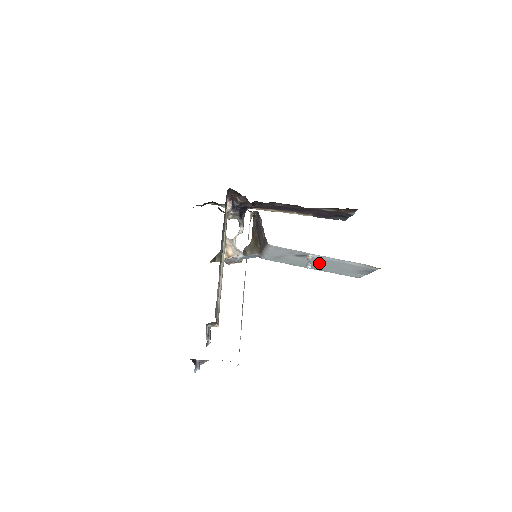
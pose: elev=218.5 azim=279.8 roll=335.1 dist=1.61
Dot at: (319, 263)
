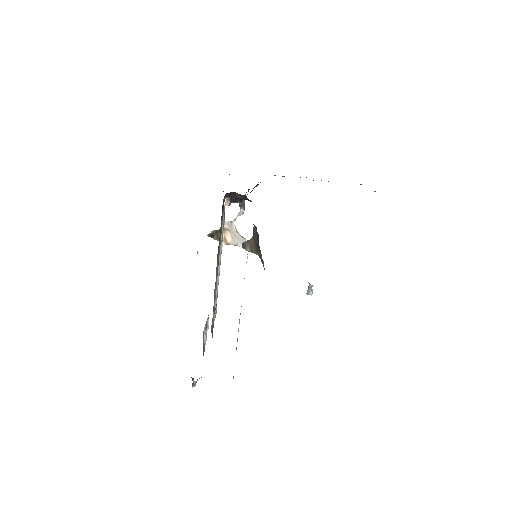
Dot at: occluded
